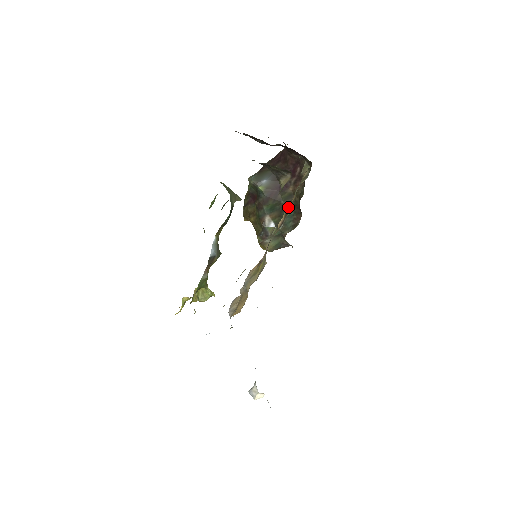
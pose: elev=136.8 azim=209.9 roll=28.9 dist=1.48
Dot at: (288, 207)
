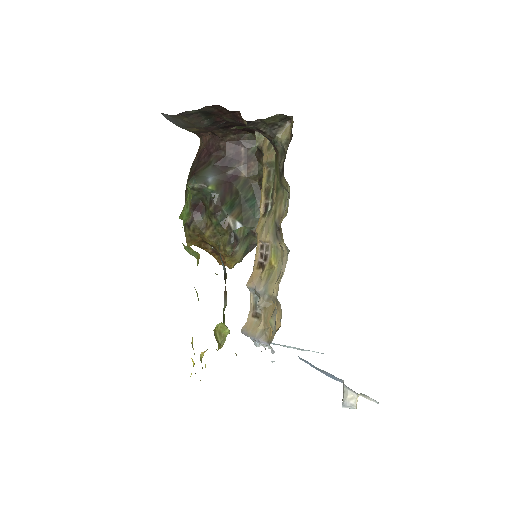
Dot at: (264, 185)
